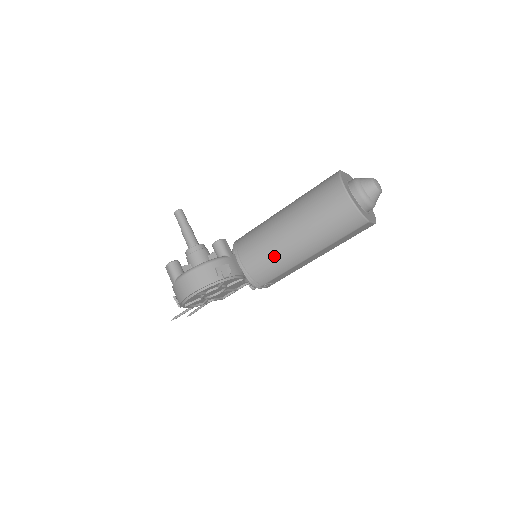
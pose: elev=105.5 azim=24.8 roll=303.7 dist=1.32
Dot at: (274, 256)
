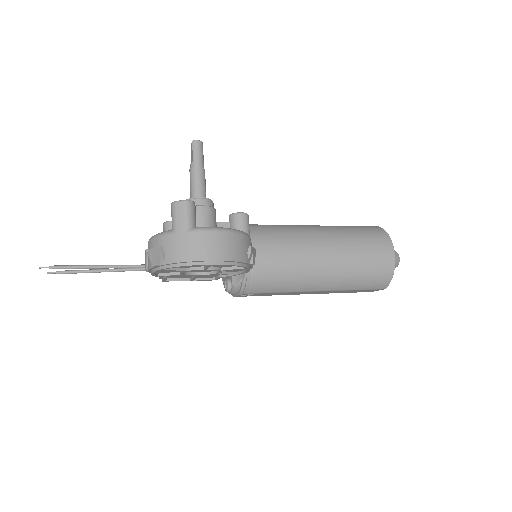
Dot at: (294, 270)
